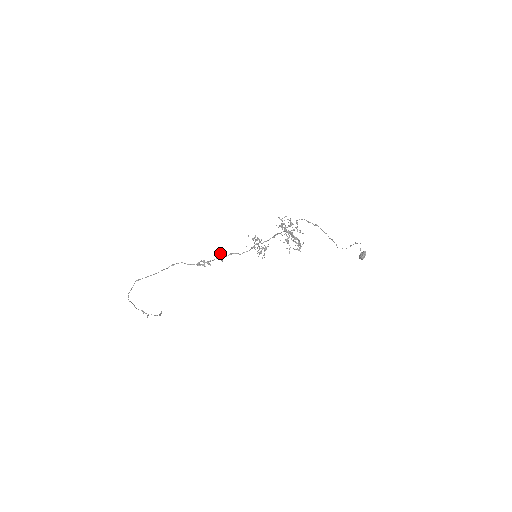
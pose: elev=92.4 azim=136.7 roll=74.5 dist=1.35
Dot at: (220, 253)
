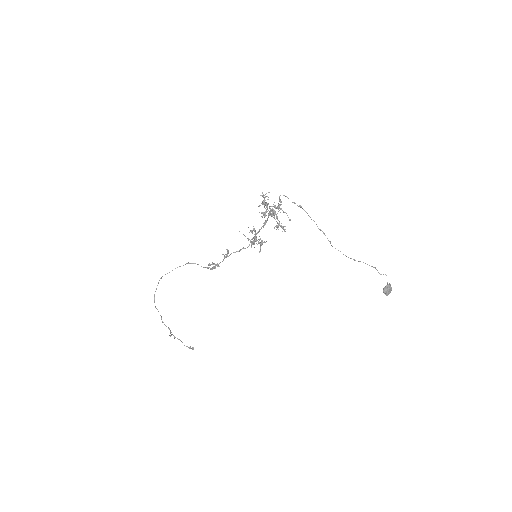
Dot at: (227, 252)
